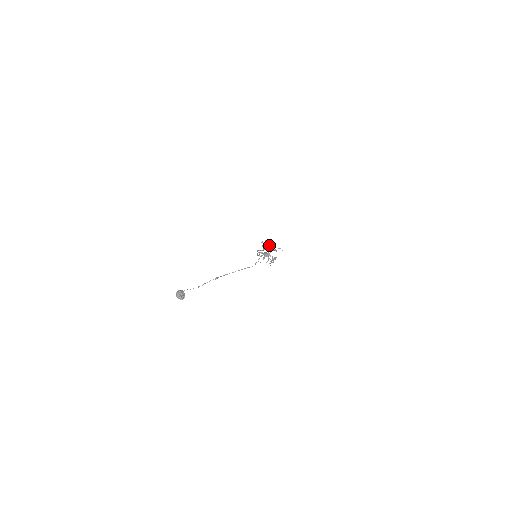
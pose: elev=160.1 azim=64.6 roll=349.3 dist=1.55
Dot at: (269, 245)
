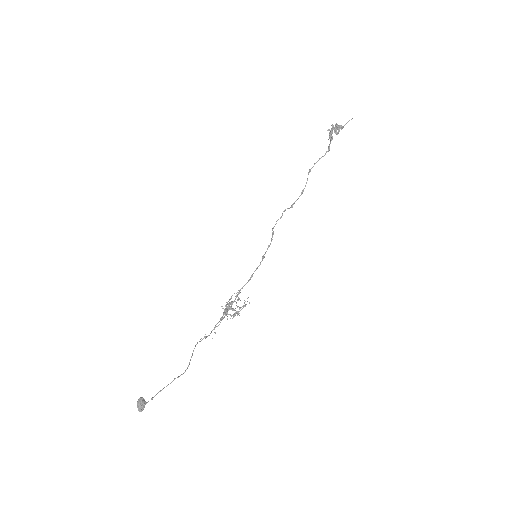
Dot at: (342, 127)
